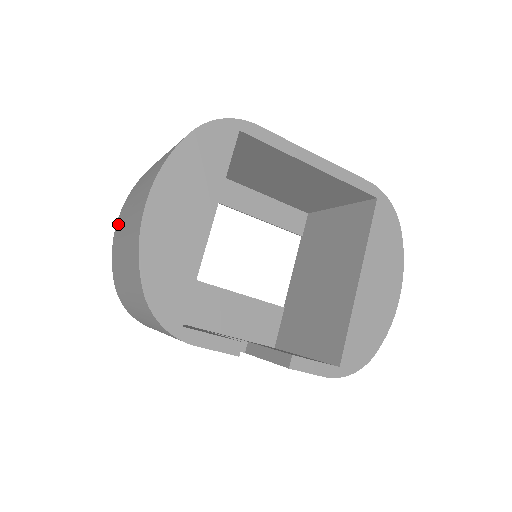
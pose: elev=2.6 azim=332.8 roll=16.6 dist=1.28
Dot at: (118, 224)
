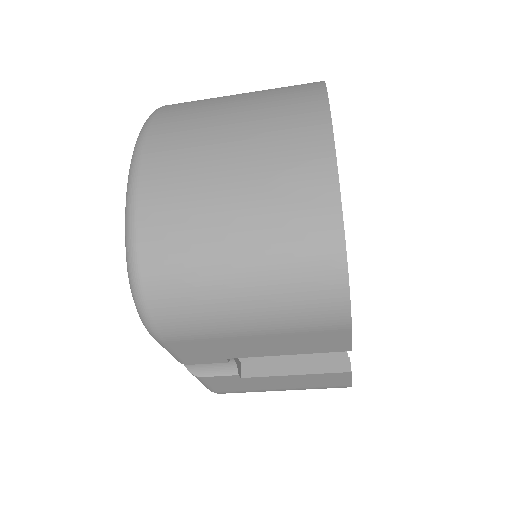
Dot at: (160, 163)
